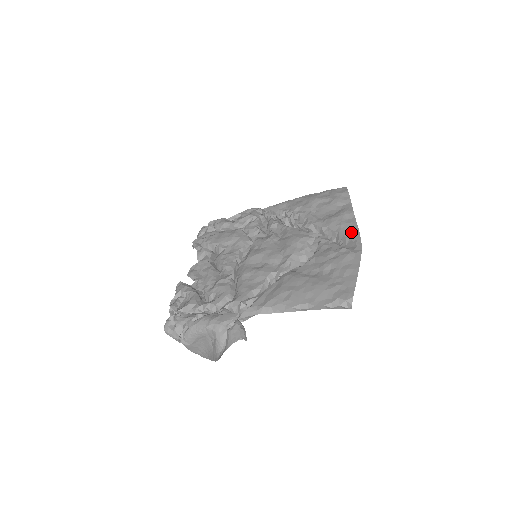
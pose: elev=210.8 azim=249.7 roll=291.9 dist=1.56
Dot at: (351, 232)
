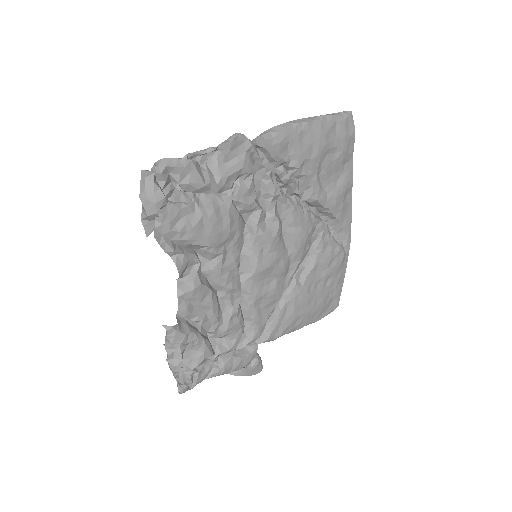
Dot at: (347, 220)
